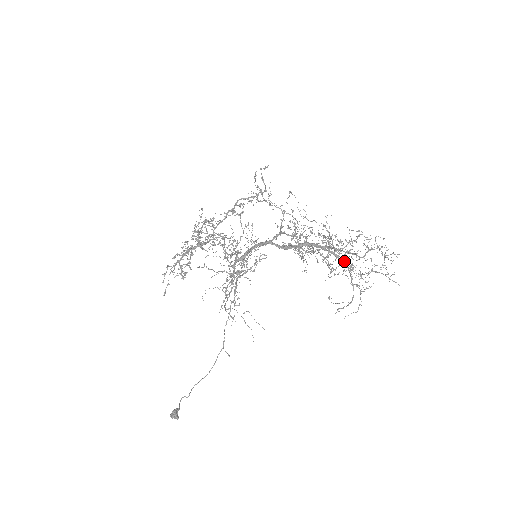
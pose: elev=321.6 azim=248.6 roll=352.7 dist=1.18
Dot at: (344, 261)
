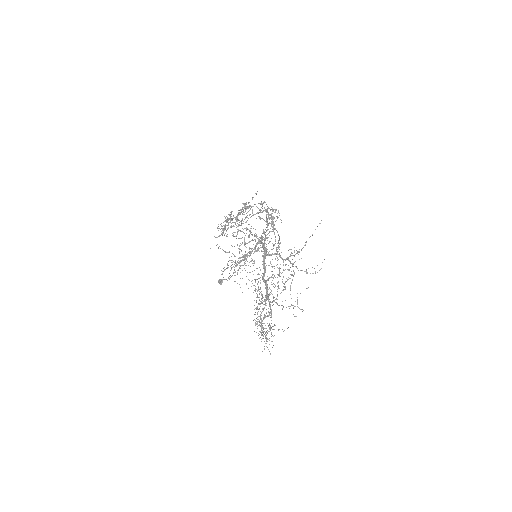
Dot at: occluded
